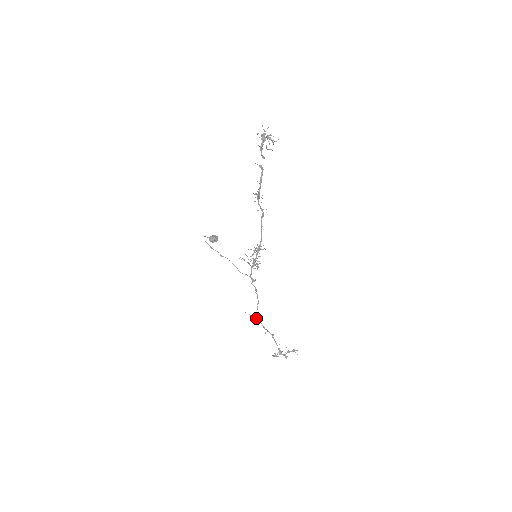
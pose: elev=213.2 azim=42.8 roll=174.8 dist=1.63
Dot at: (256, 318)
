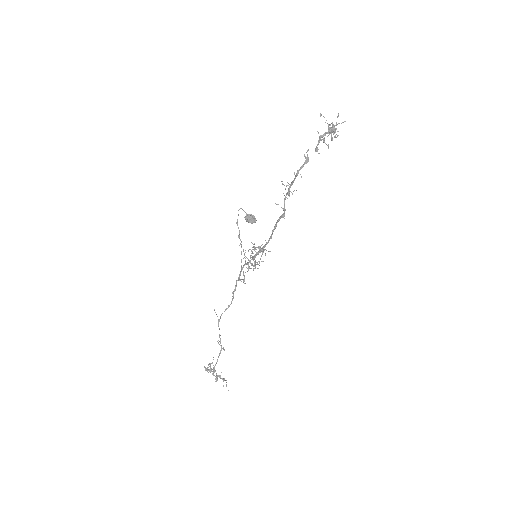
Dot at: occluded
